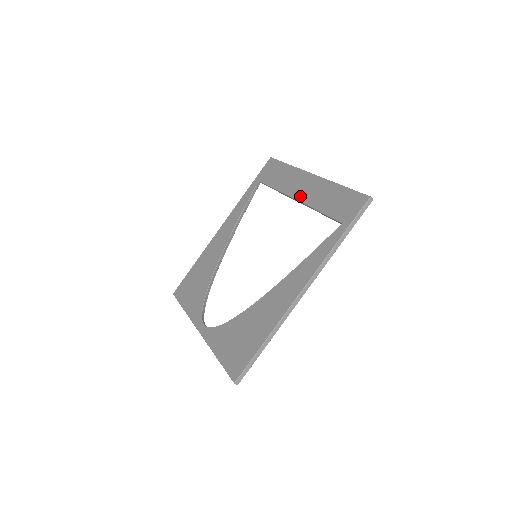
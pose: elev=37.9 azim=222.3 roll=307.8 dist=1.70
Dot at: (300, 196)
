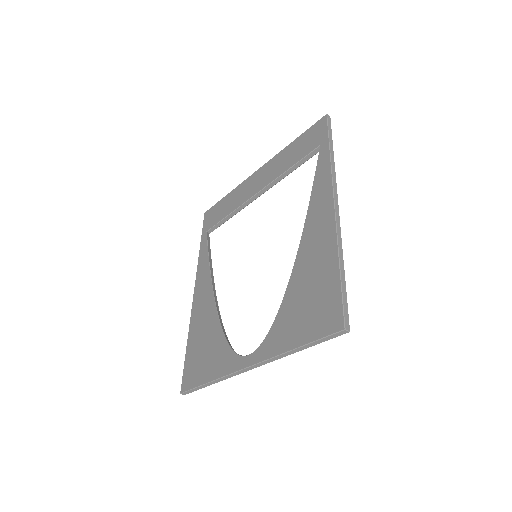
Dot at: (260, 186)
